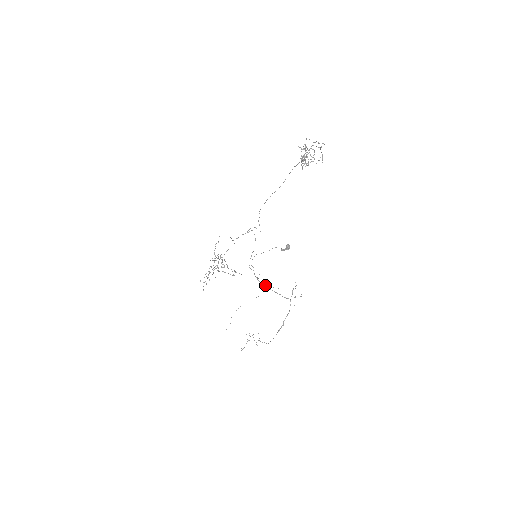
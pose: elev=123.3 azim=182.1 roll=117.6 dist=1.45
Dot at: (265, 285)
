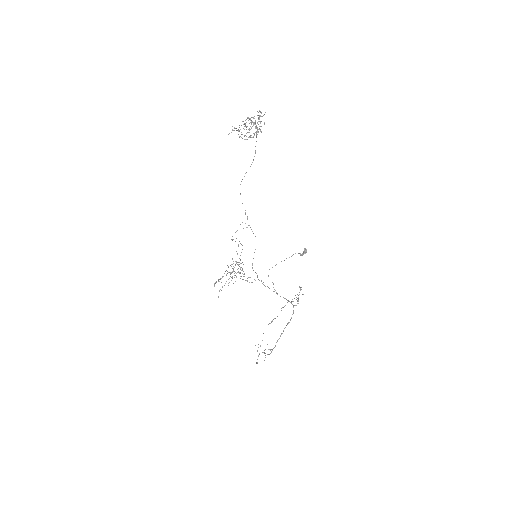
Dot at: (274, 291)
